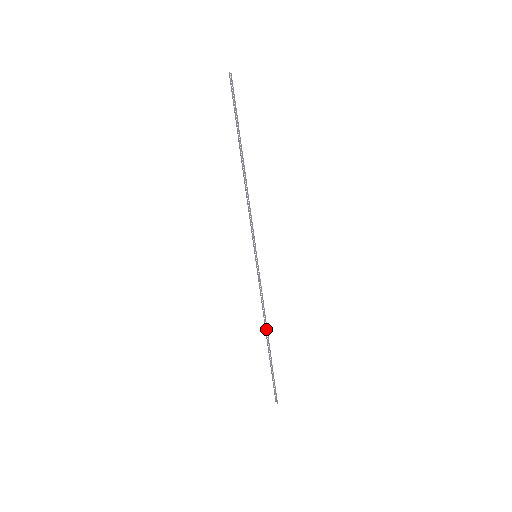
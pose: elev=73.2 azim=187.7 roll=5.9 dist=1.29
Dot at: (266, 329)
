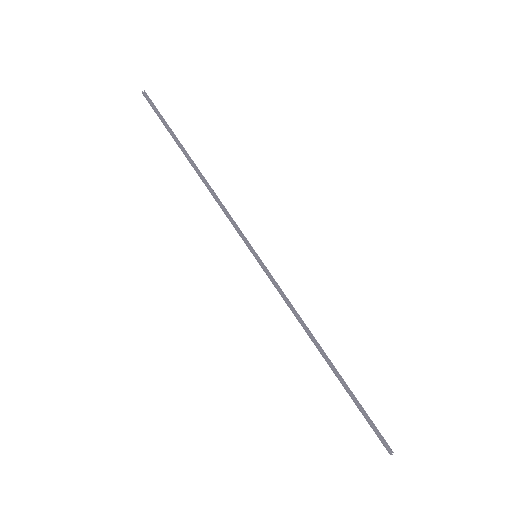
Dot at: (316, 346)
